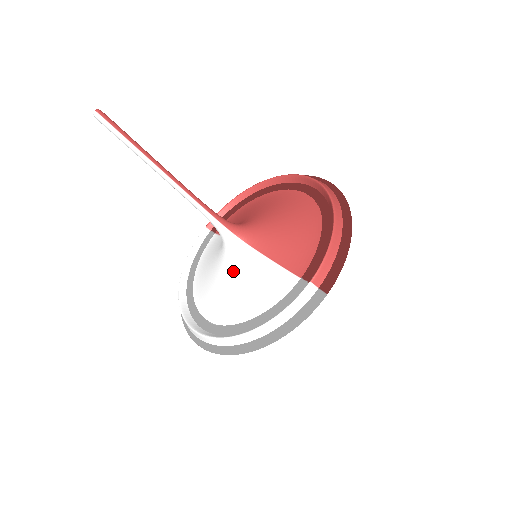
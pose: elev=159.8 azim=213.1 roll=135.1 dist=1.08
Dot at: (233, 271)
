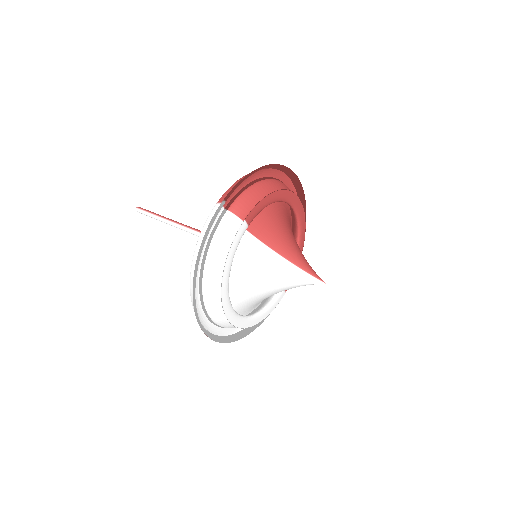
Dot at: occluded
